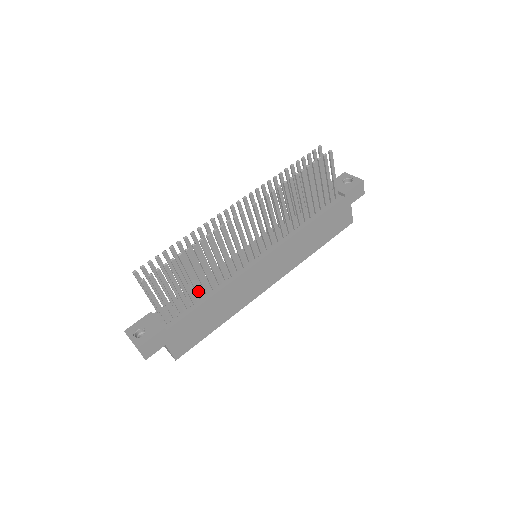
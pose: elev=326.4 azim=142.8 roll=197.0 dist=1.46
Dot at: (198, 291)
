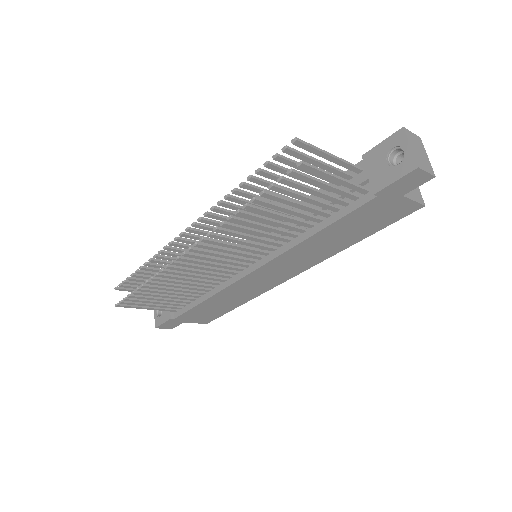
Dot at: (189, 296)
